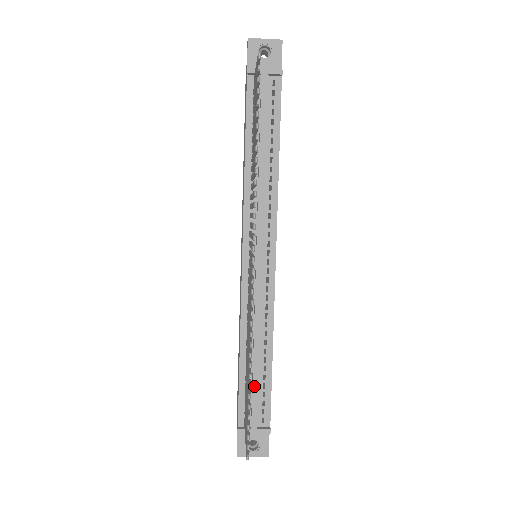
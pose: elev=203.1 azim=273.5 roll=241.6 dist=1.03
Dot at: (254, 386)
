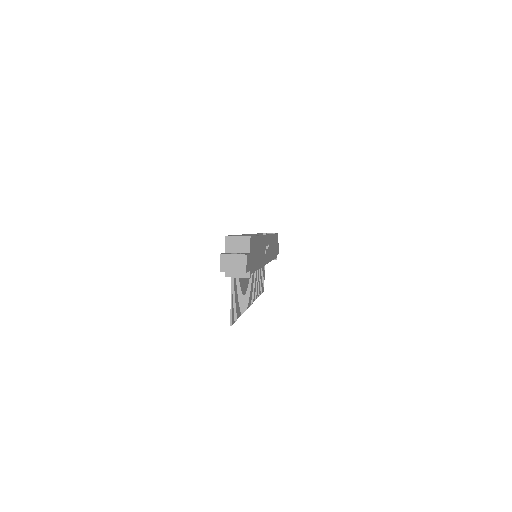
Dot at: occluded
